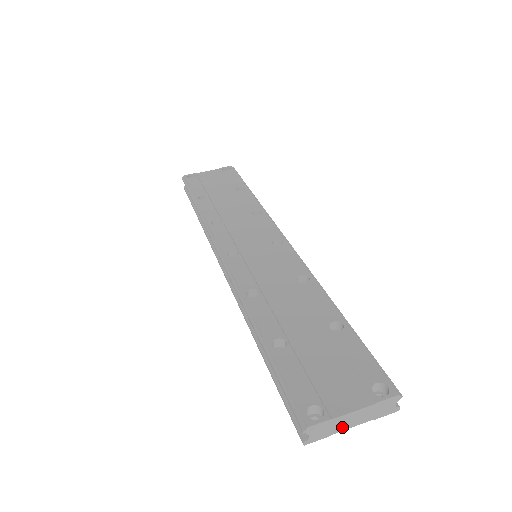
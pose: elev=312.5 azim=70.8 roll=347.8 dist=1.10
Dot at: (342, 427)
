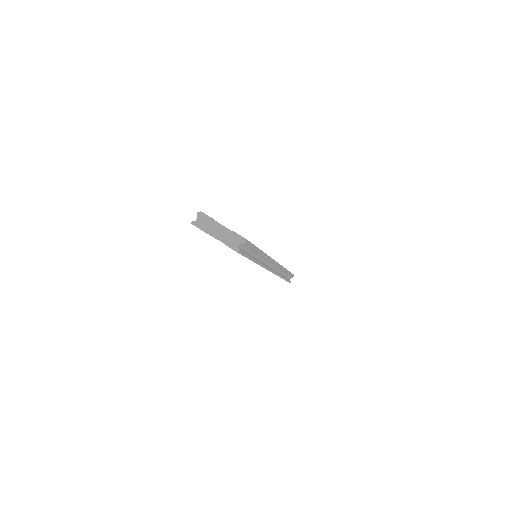
Dot at: (211, 231)
